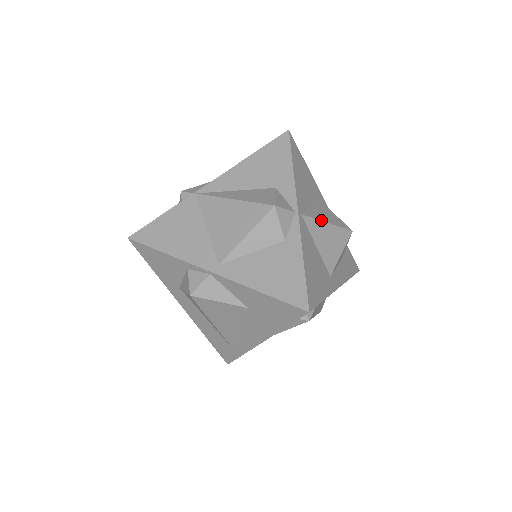
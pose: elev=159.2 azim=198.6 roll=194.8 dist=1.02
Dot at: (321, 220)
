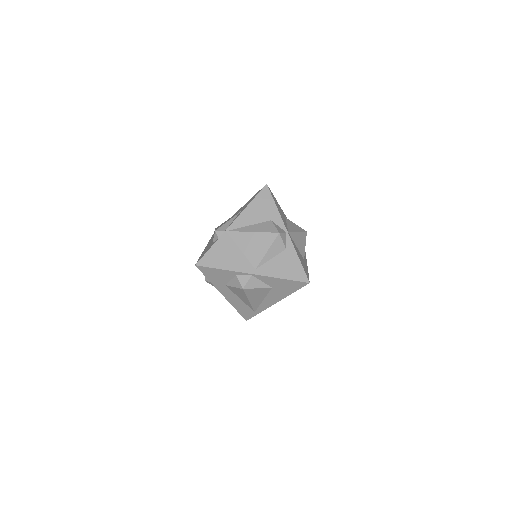
Dot at: (295, 232)
